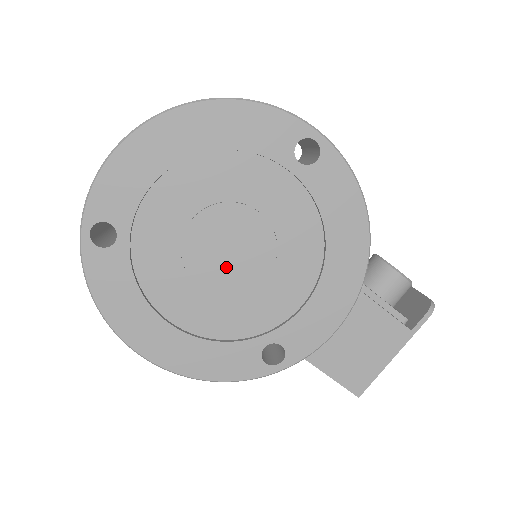
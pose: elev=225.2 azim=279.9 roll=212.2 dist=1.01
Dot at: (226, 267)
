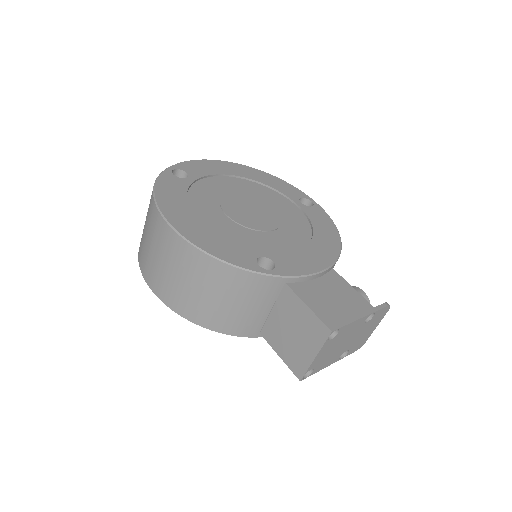
Dot at: (247, 215)
